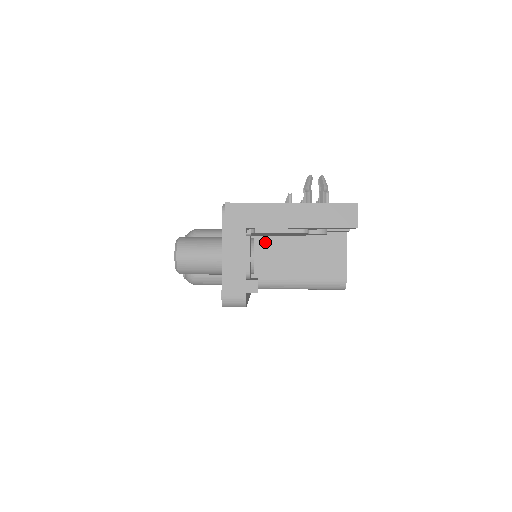
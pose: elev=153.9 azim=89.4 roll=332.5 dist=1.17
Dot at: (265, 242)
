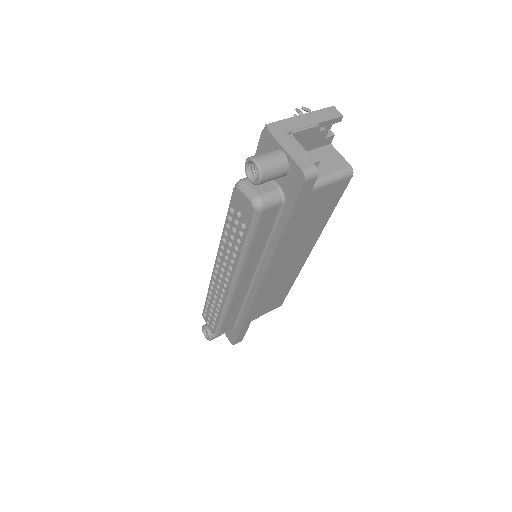
Dot at: occluded
